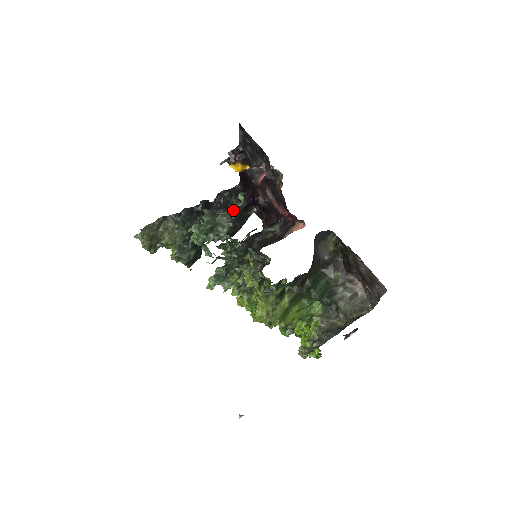
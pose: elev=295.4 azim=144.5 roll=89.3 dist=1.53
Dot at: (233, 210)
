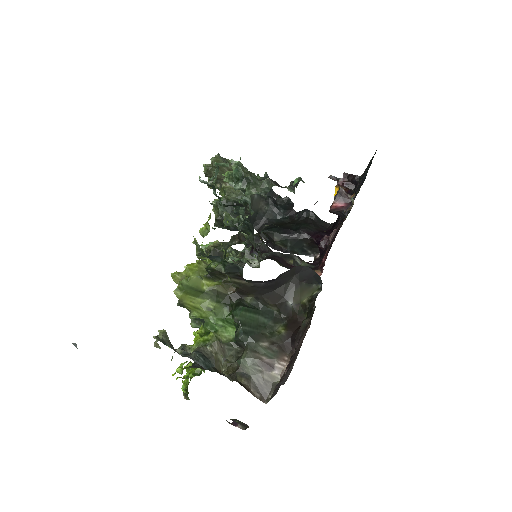
Dot at: occluded
